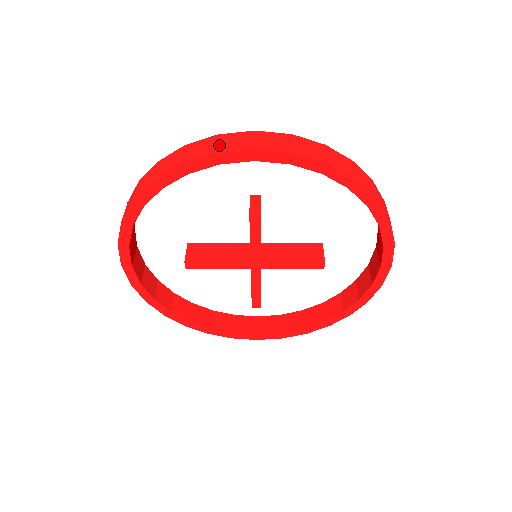
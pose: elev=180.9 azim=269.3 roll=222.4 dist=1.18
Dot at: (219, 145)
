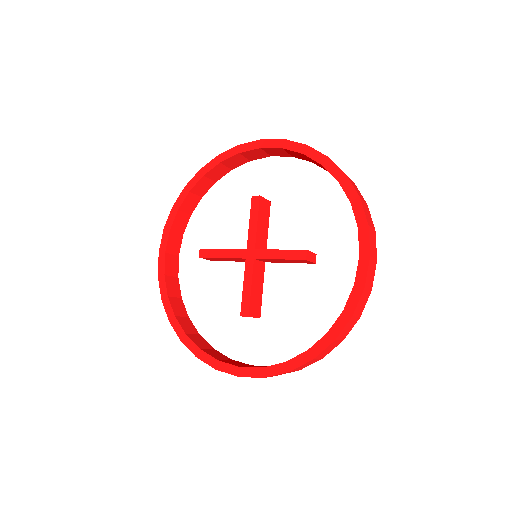
Dot at: occluded
